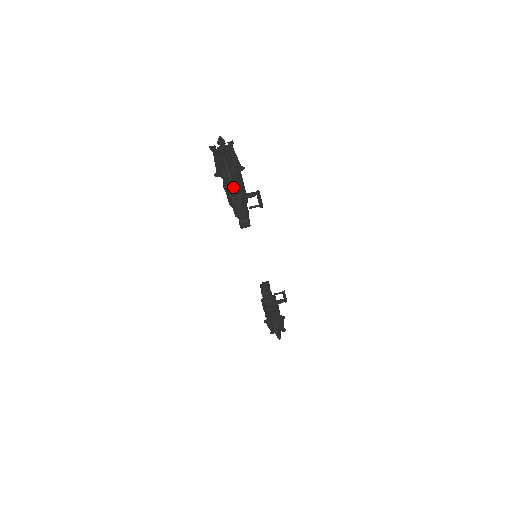
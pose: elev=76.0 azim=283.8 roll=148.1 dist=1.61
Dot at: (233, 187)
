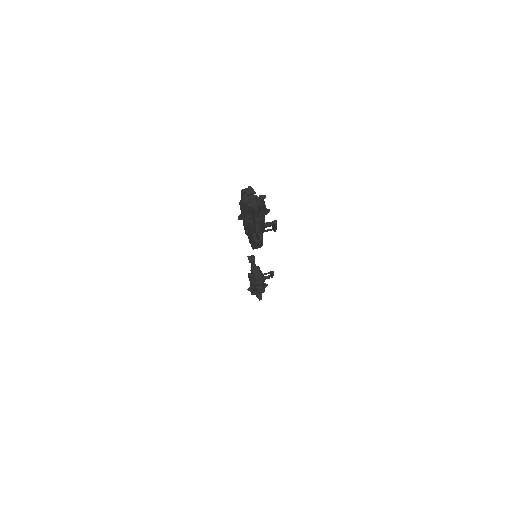
Dot at: occluded
